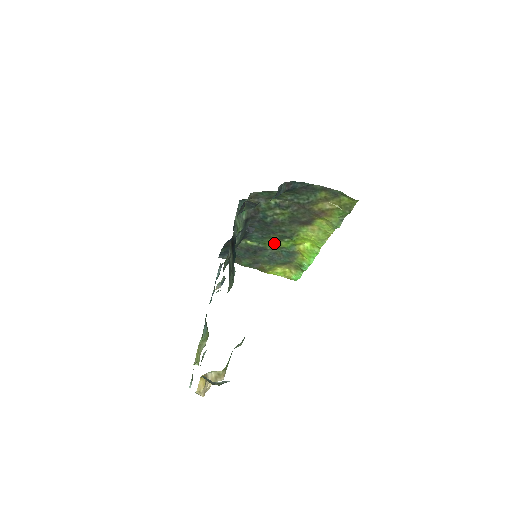
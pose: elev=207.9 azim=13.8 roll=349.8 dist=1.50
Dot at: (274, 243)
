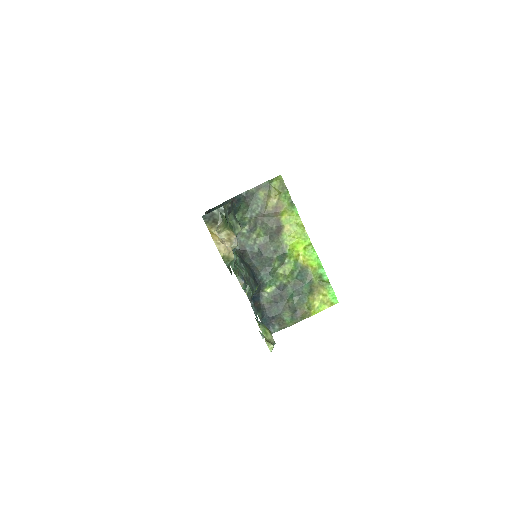
Dot at: (283, 273)
